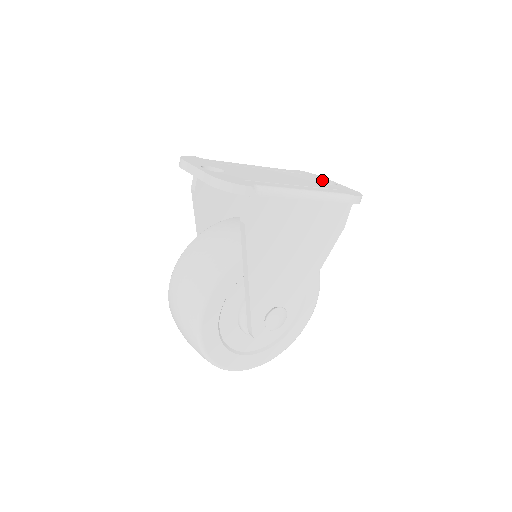
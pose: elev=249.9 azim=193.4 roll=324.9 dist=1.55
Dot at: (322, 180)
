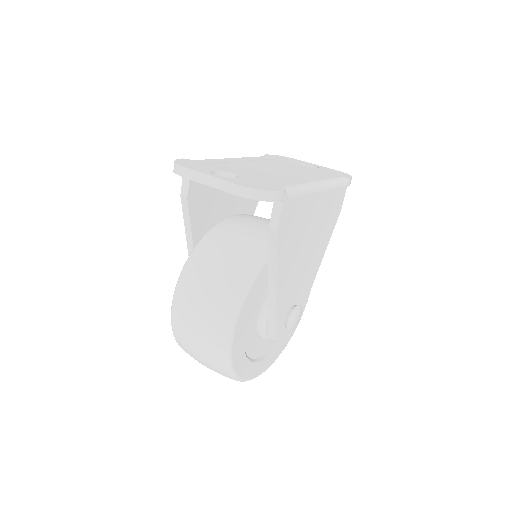
Dot at: (300, 163)
